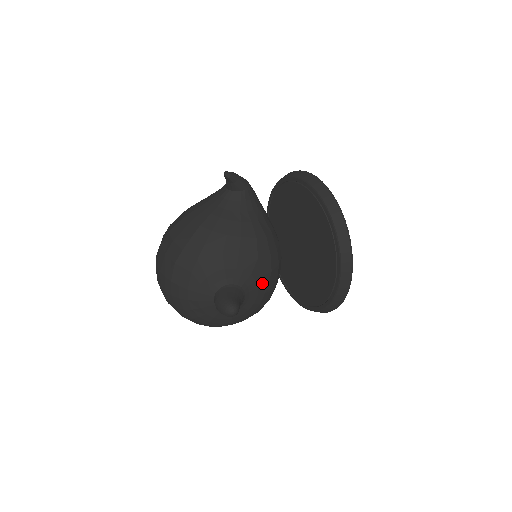
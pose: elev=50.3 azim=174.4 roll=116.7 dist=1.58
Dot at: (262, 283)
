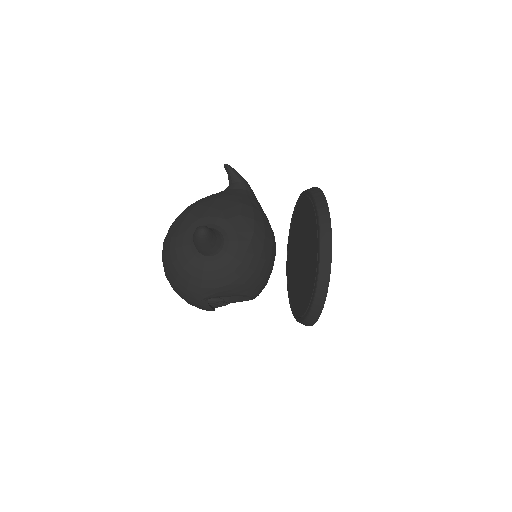
Dot at: (243, 238)
